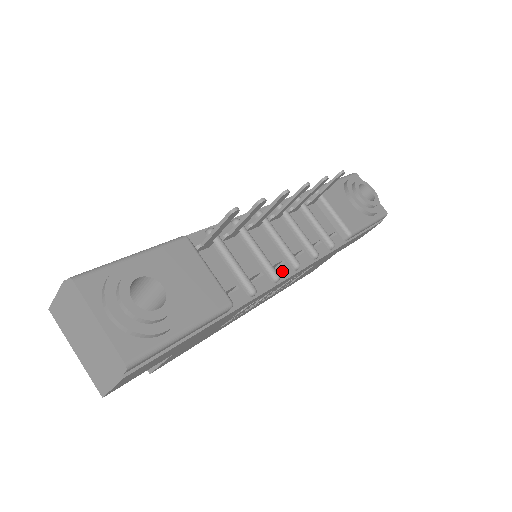
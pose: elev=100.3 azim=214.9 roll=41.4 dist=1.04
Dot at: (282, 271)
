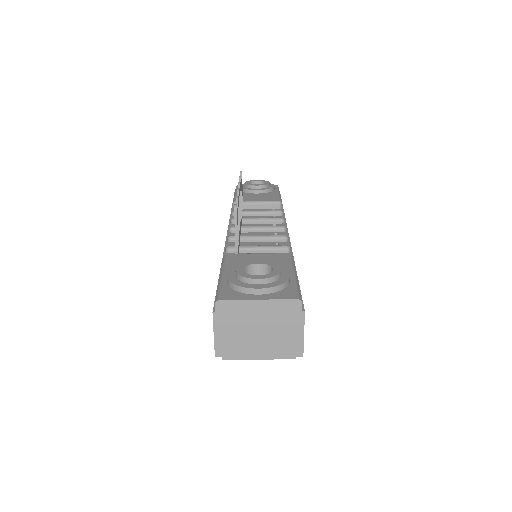
Dot at: occluded
